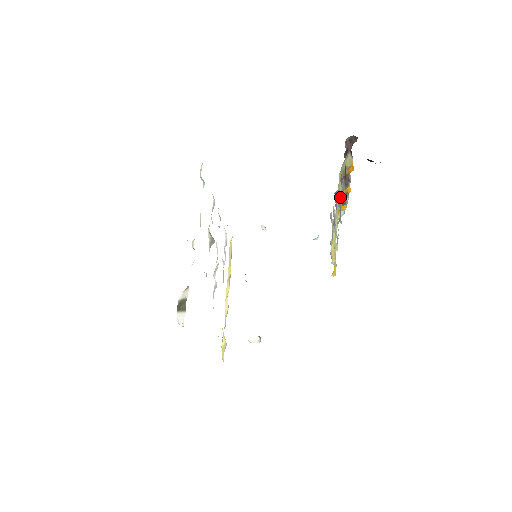
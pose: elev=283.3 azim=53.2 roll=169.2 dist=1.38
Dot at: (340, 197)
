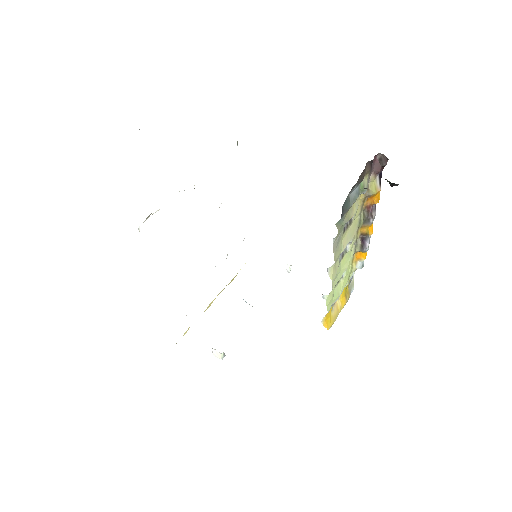
Dot at: (350, 212)
